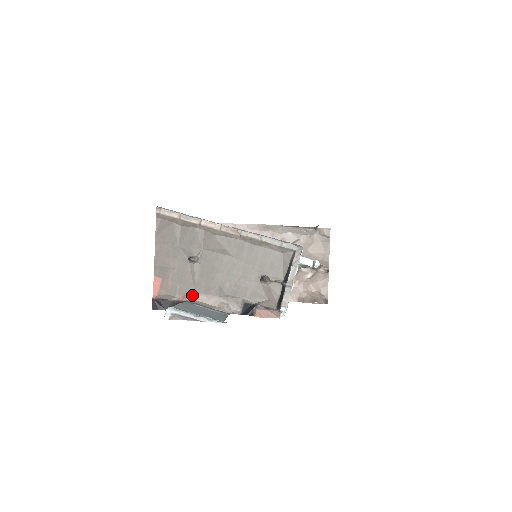
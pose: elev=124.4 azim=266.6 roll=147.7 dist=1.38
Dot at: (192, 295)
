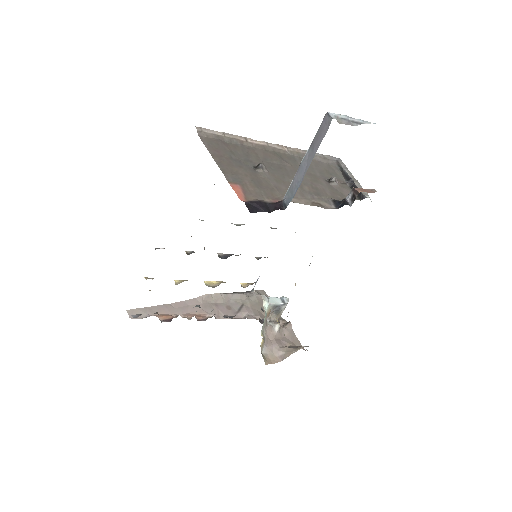
Dot at: (281, 198)
